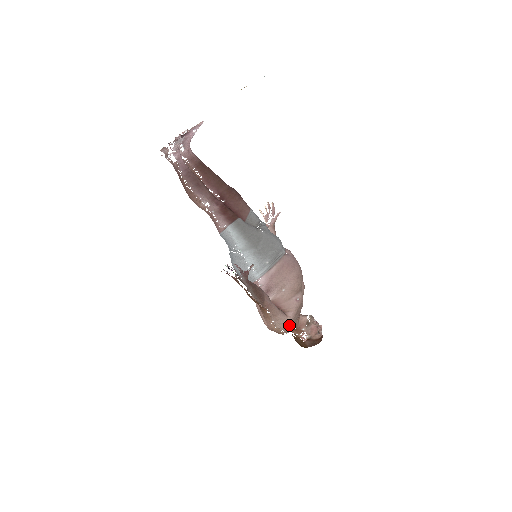
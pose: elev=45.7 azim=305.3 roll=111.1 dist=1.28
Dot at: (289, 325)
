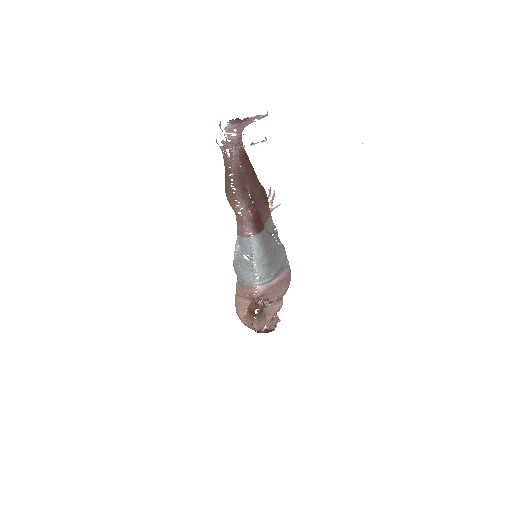
Dot at: (264, 326)
